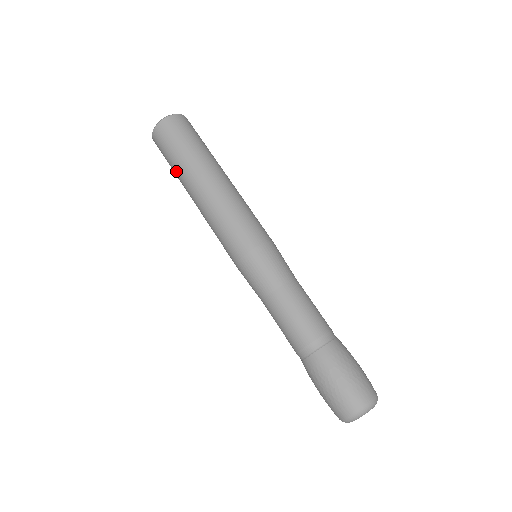
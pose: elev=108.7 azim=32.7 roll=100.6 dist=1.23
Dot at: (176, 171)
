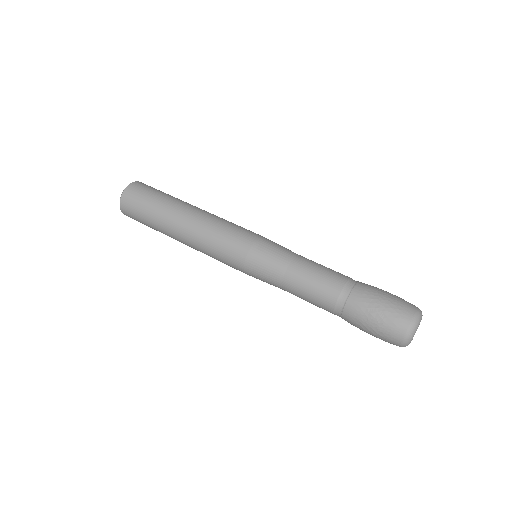
Dot at: (157, 209)
